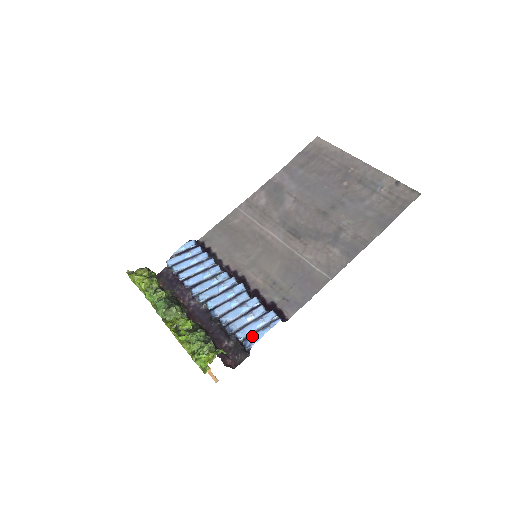
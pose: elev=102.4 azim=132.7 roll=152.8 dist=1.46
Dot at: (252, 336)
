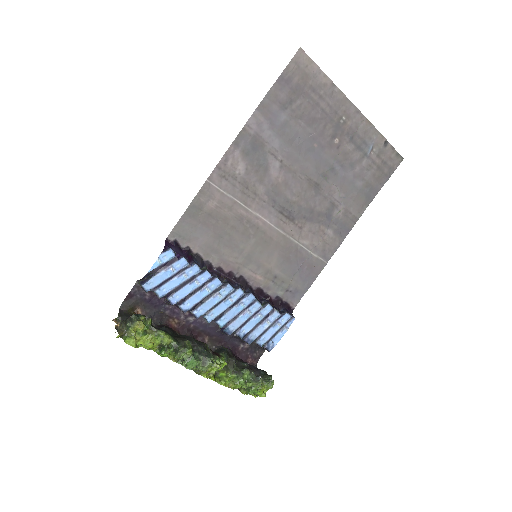
Dot at: (272, 340)
